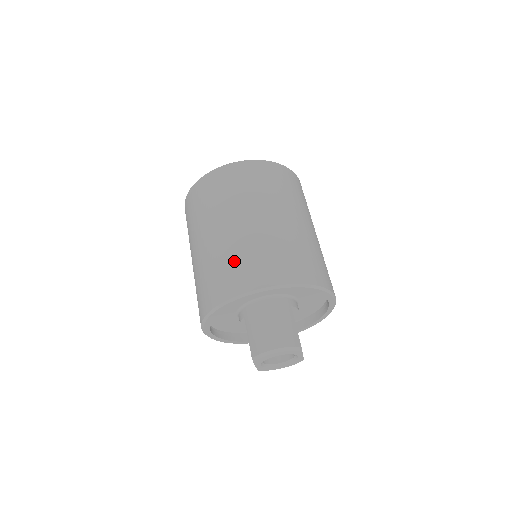
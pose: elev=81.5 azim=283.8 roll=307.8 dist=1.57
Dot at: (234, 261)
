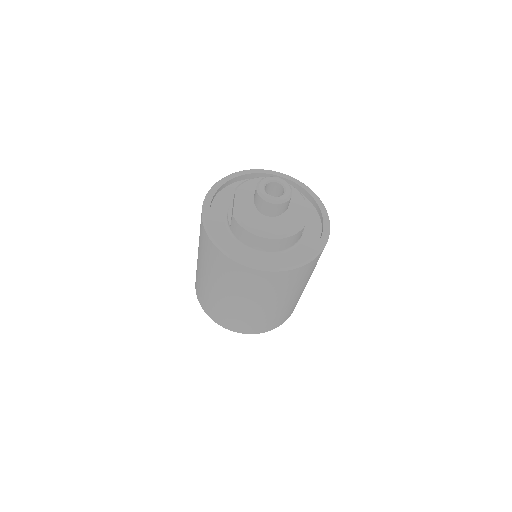
Dot at: (233, 318)
